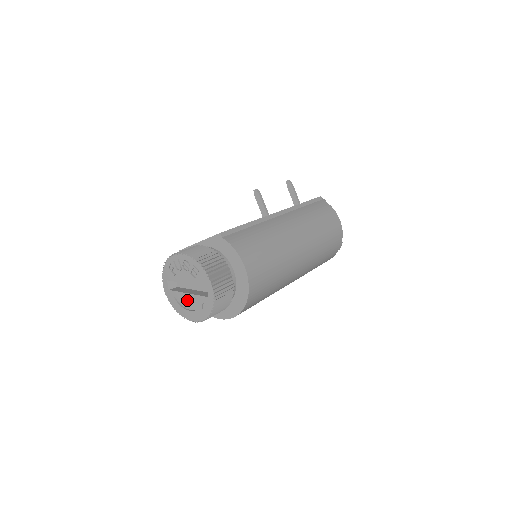
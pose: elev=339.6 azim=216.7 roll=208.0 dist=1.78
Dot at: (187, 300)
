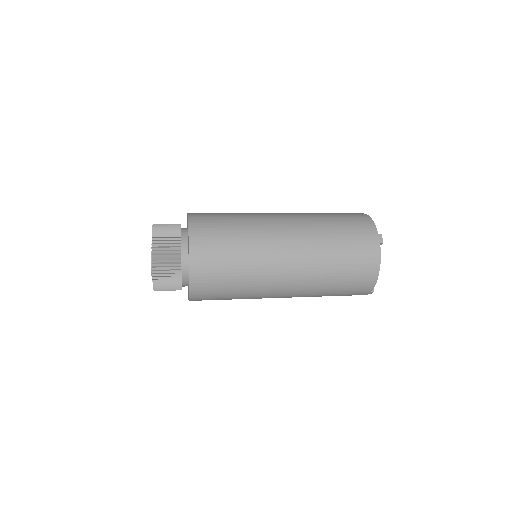
Dot at: occluded
